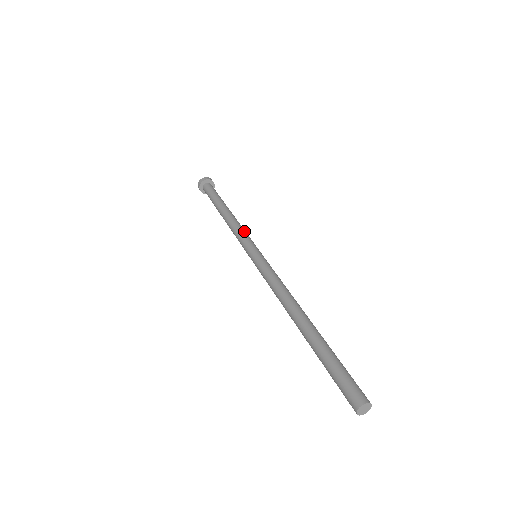
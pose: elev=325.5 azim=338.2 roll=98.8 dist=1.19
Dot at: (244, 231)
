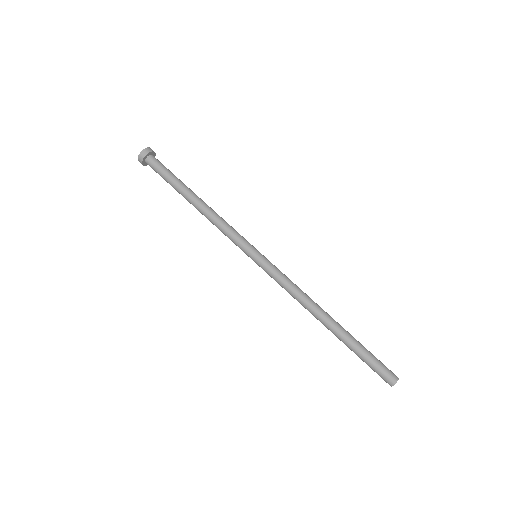
Dot at: (233, 228)
